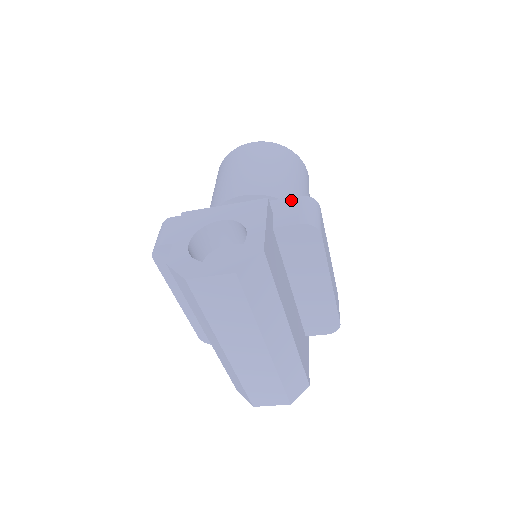
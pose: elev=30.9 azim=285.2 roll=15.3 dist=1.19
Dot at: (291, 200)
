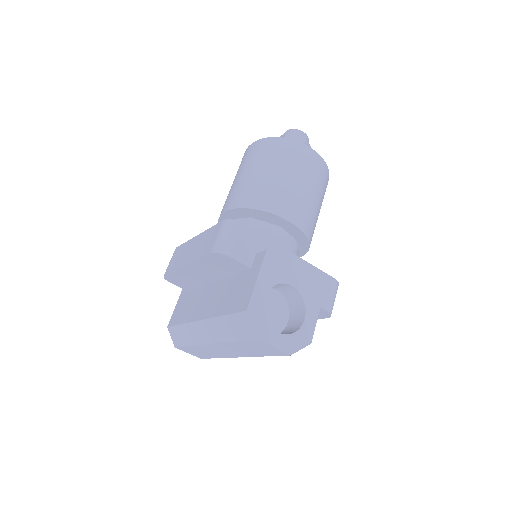
Dot at: (329, 279)
